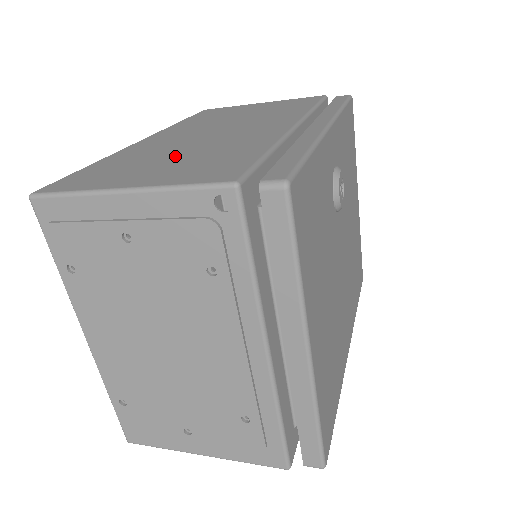
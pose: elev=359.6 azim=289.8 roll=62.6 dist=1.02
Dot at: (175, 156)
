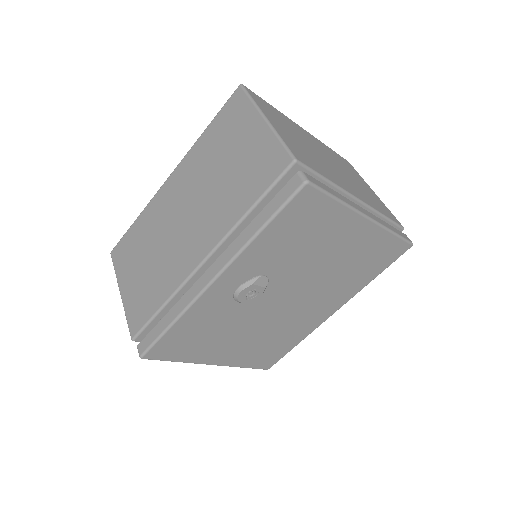
Dot at: (148, 258)
